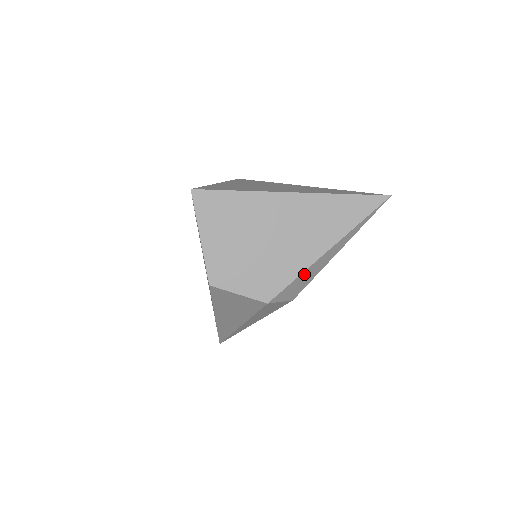
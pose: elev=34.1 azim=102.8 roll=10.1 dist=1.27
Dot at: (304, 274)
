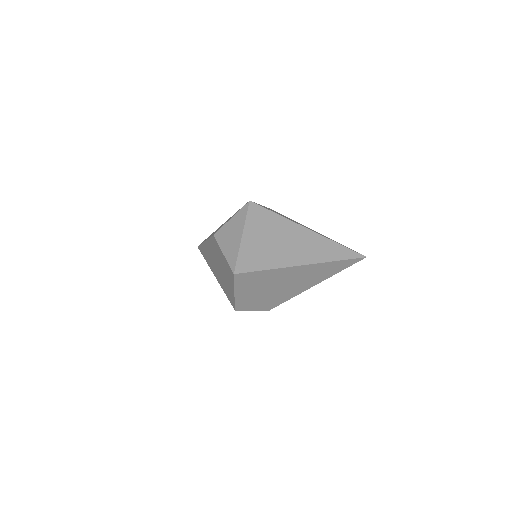
Dot at: (296, 294)
